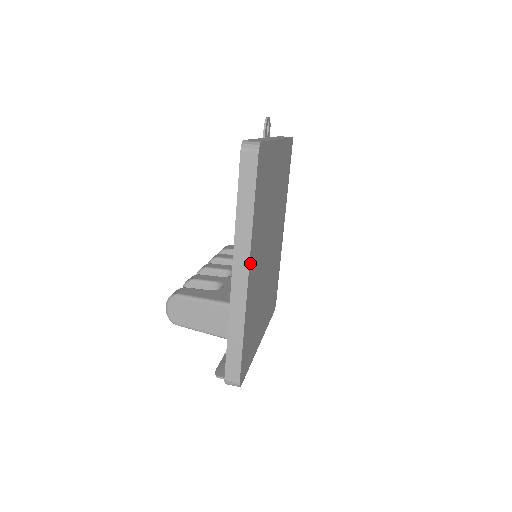
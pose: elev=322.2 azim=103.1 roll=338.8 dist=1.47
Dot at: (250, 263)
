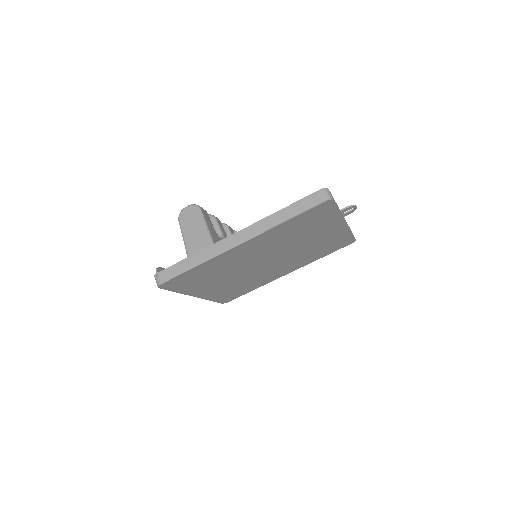
Dot at: (250, 241)
